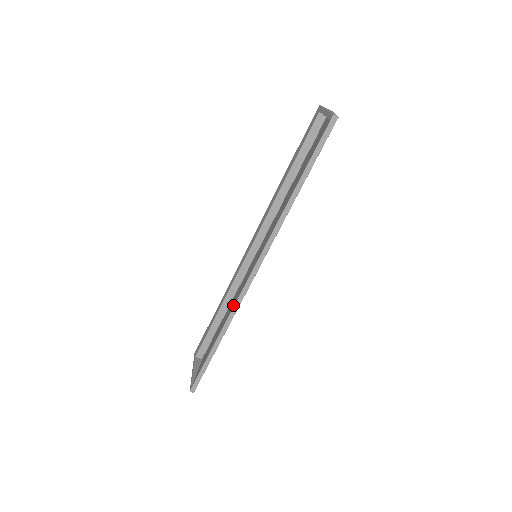
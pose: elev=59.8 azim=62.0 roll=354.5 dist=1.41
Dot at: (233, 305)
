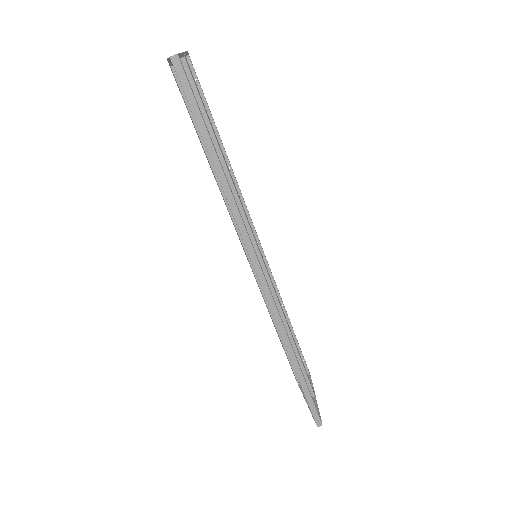
Dot at: occluded
